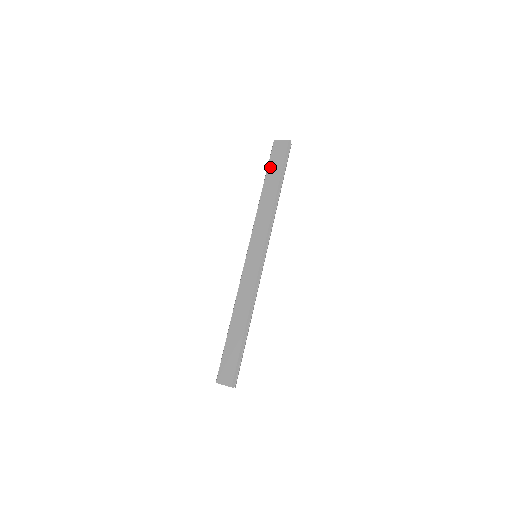
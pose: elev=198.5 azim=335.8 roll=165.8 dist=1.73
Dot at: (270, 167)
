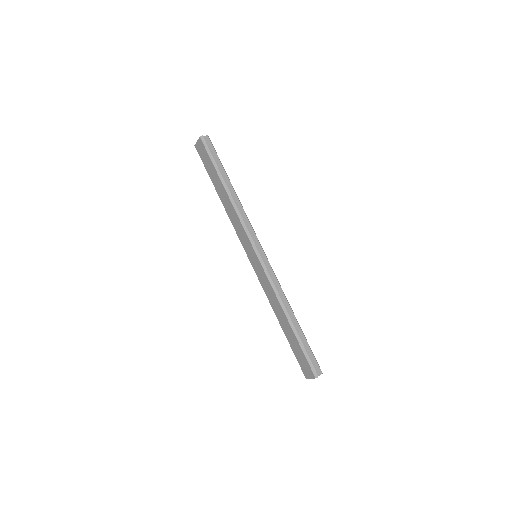
Dot at: (209, 172)
